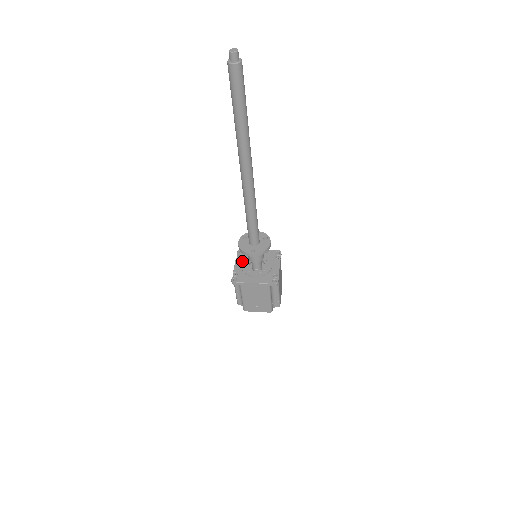
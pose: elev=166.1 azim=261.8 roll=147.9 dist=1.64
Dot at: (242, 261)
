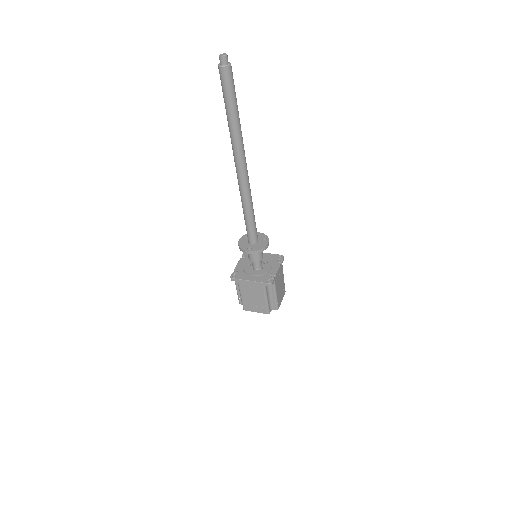
Dot at: (245, 261)
